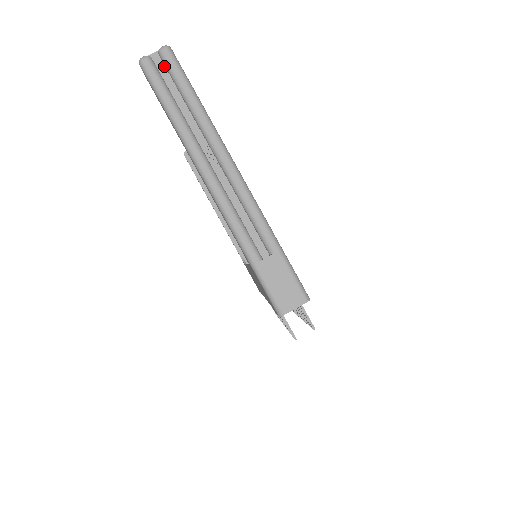
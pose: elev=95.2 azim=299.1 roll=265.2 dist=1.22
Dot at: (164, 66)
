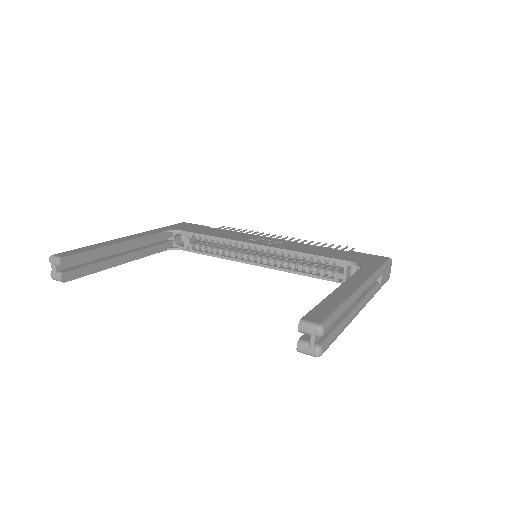
Dot at: occluded
